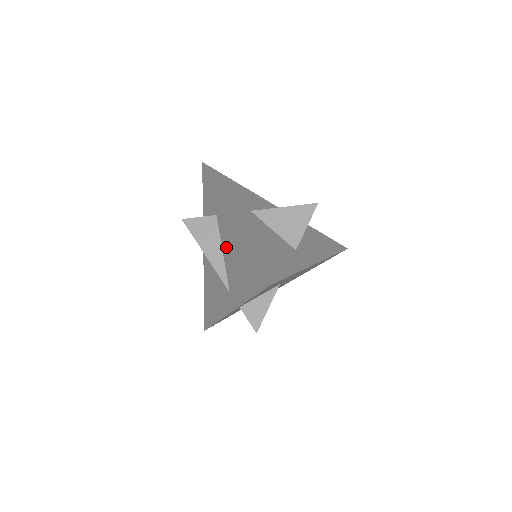
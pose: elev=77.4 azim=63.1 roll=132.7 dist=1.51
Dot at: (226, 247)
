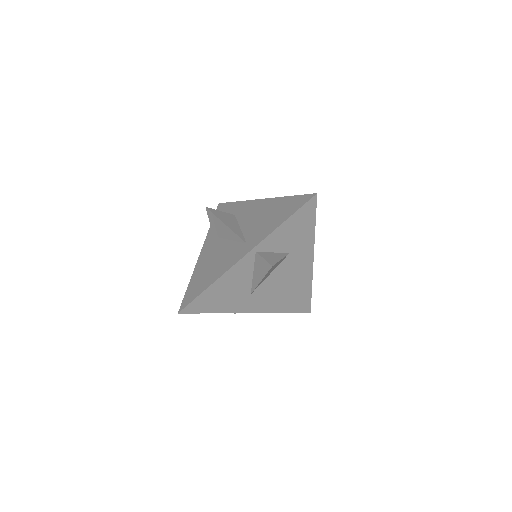
Dot at: (247, 221)
